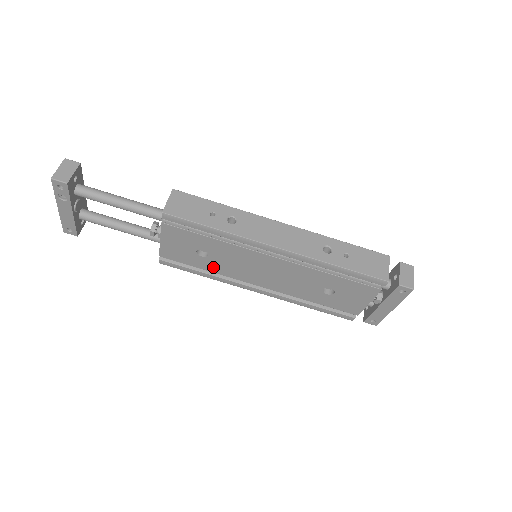
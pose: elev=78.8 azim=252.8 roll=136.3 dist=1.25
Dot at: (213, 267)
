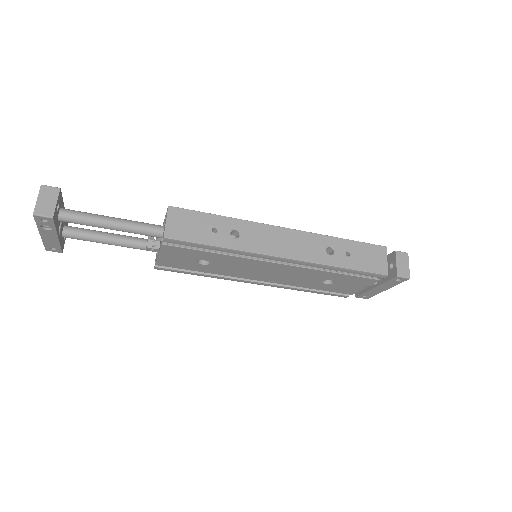
Dot at: (213, 270)
